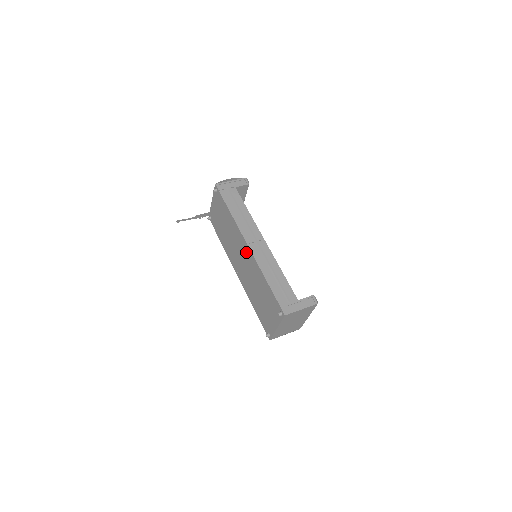
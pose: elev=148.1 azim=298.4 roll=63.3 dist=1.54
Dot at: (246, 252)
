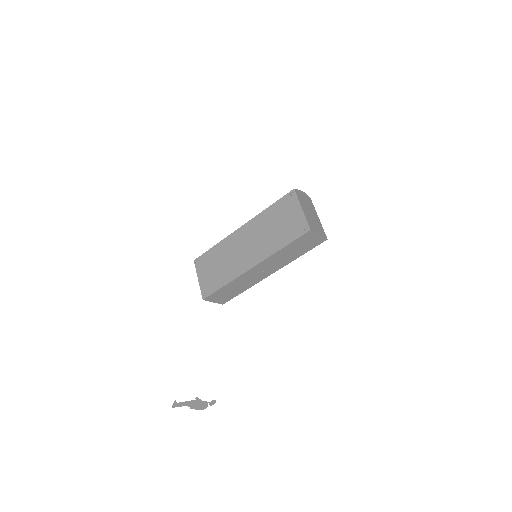
Dot at: (244, 233)
